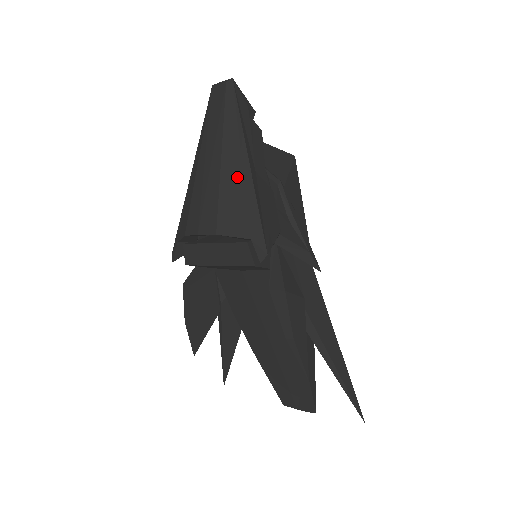
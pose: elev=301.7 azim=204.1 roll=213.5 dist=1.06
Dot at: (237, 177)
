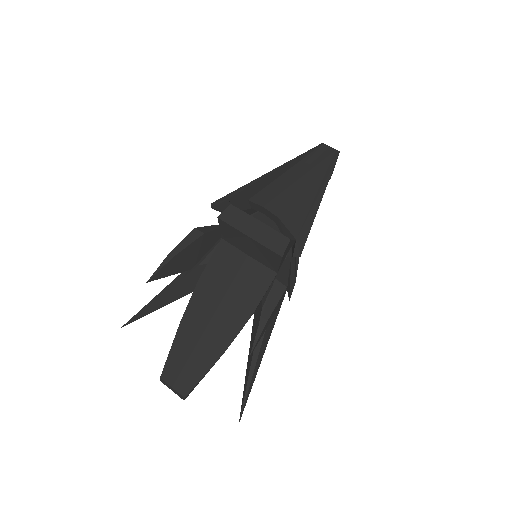
Dot at: (310, 200)
